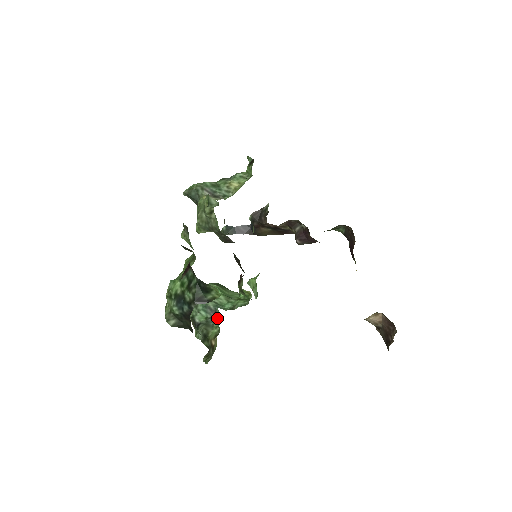
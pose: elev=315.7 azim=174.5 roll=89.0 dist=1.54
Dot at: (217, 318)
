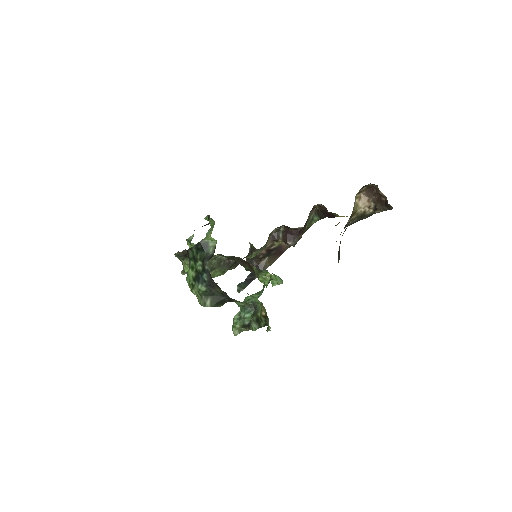
Dot at: (257, 304)
